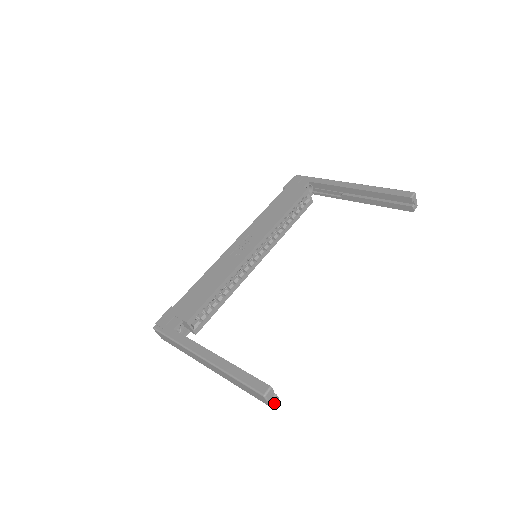
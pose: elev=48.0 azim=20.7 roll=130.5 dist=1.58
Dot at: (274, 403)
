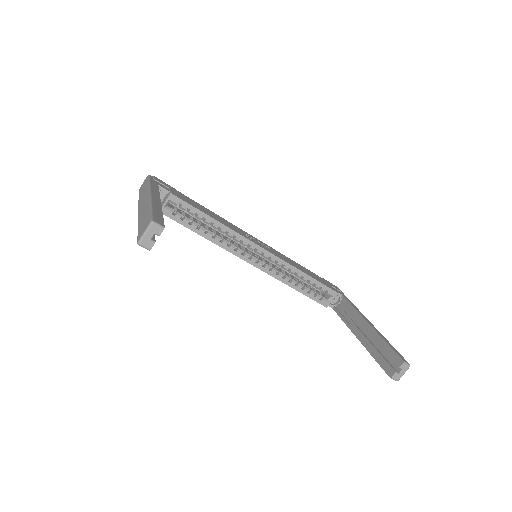
Dot at: (144, 244)
